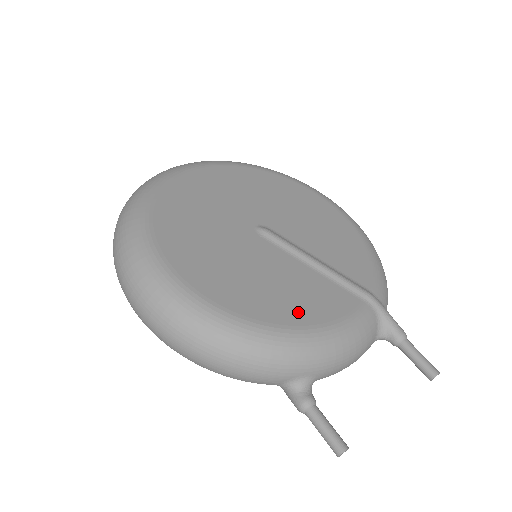
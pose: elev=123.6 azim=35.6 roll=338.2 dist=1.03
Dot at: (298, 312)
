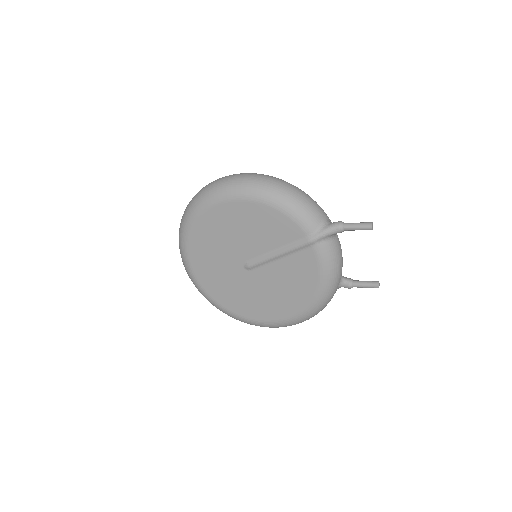
Dot at: occluded
